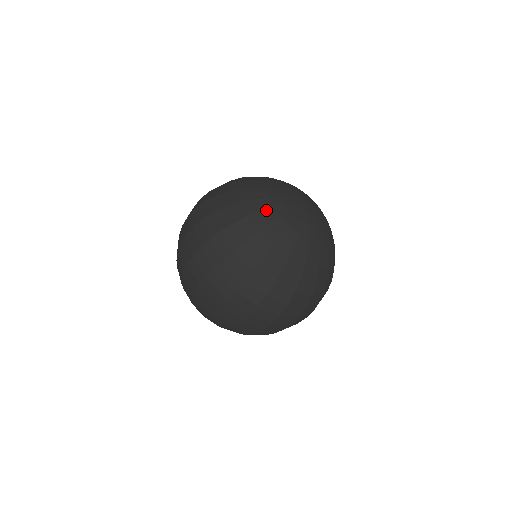
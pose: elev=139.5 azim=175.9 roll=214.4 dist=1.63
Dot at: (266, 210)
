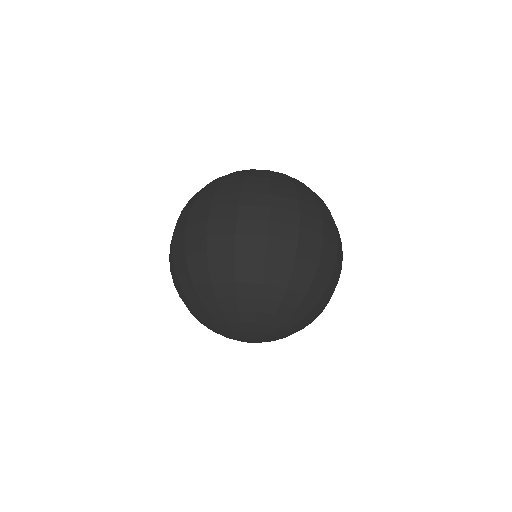
Dot at: occluded
